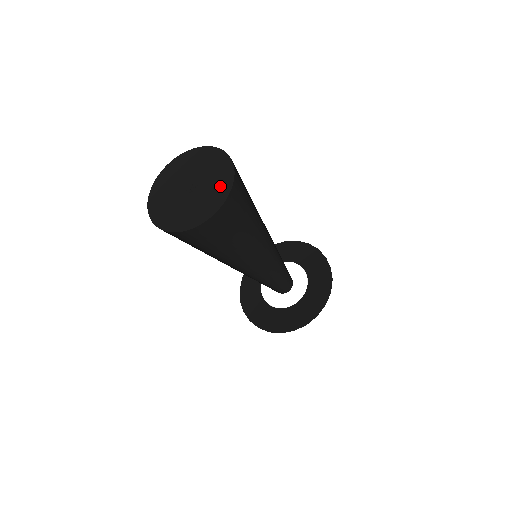
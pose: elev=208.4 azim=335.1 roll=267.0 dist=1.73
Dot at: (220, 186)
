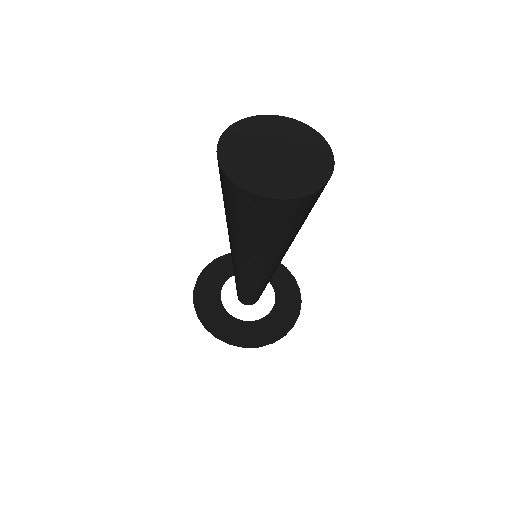
Dot at: (317, 165)
